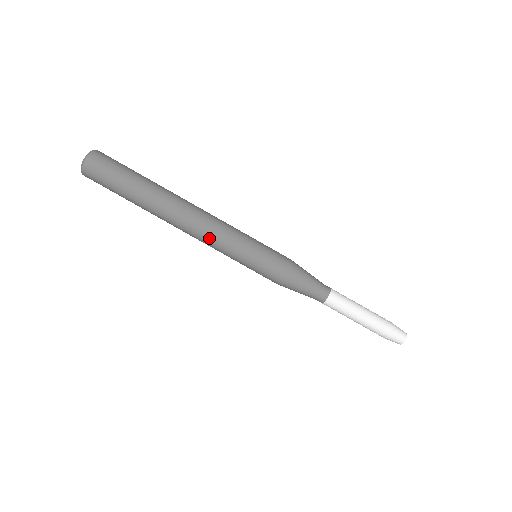
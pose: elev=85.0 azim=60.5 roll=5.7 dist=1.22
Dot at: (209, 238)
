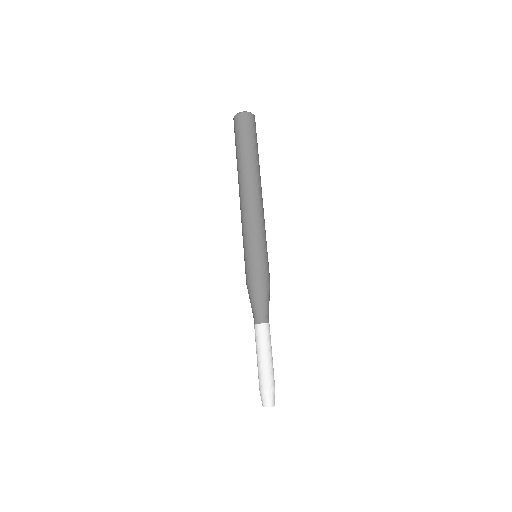
Dot at: (246, 215)
